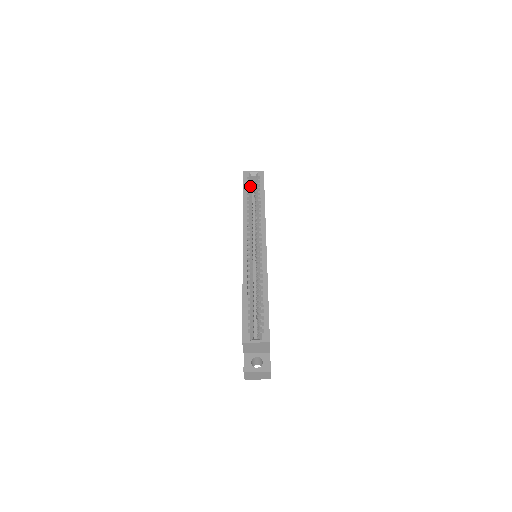
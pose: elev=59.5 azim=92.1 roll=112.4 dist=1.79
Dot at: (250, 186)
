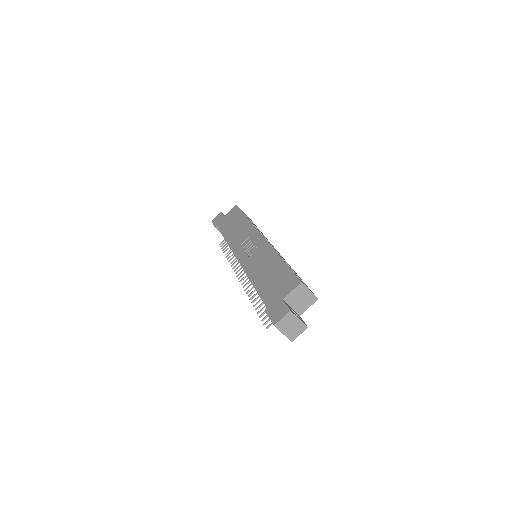
Dot at: occluded
